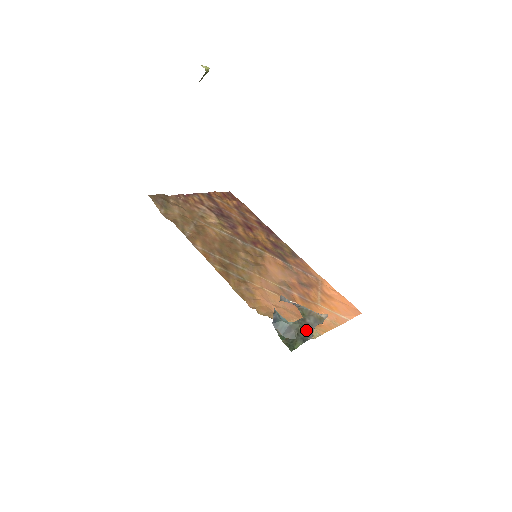
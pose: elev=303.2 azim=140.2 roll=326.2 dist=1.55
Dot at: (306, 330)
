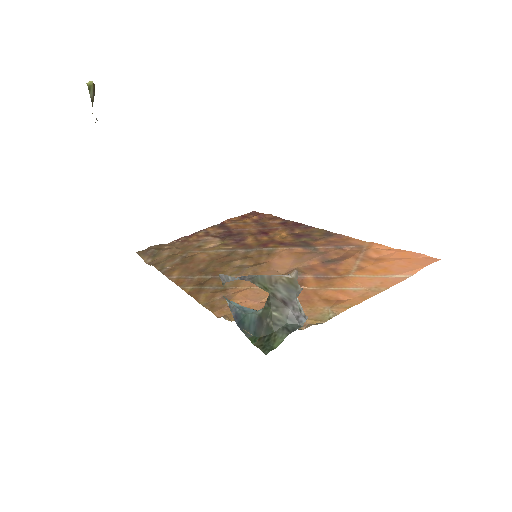
Dot at: (287, 312)
